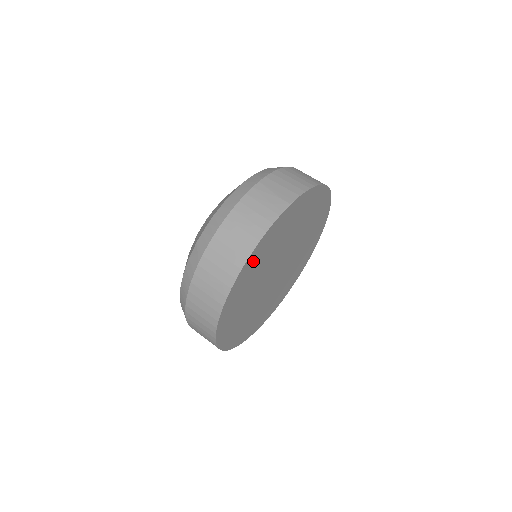
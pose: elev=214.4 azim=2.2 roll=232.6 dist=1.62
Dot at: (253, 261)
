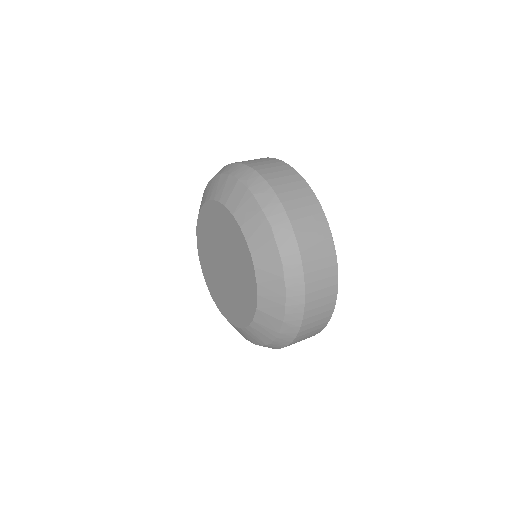
Dot at: occluded
